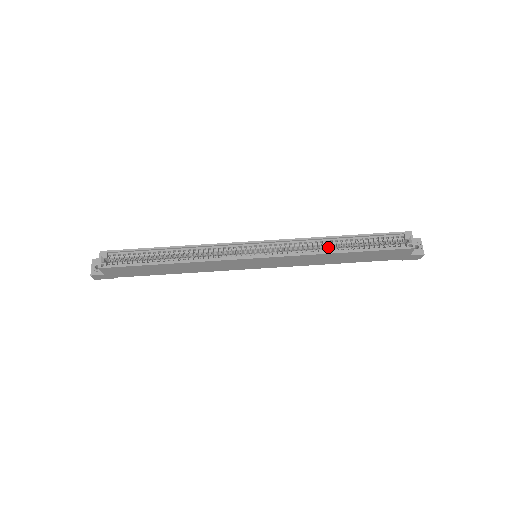
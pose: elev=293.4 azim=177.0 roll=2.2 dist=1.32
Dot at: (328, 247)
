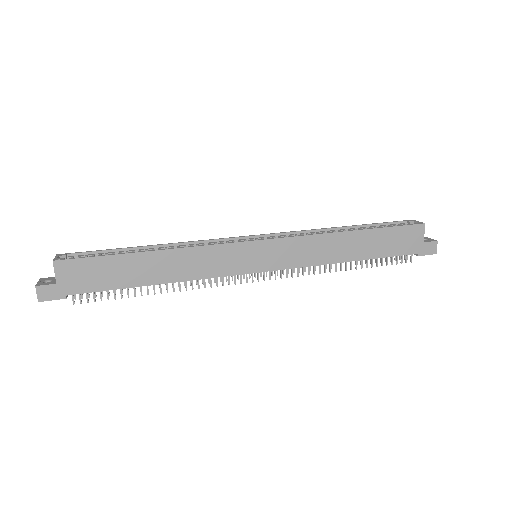
Dot at: occluded
